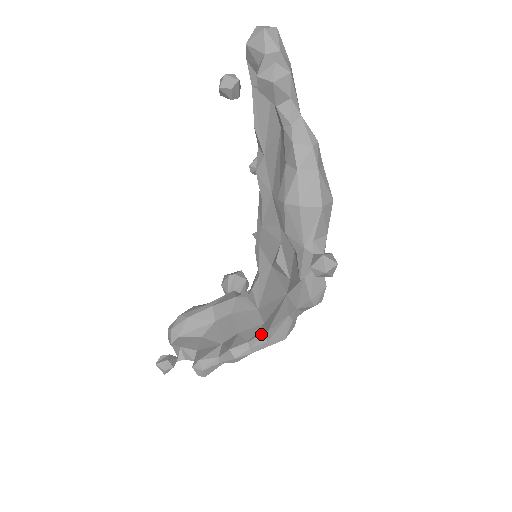
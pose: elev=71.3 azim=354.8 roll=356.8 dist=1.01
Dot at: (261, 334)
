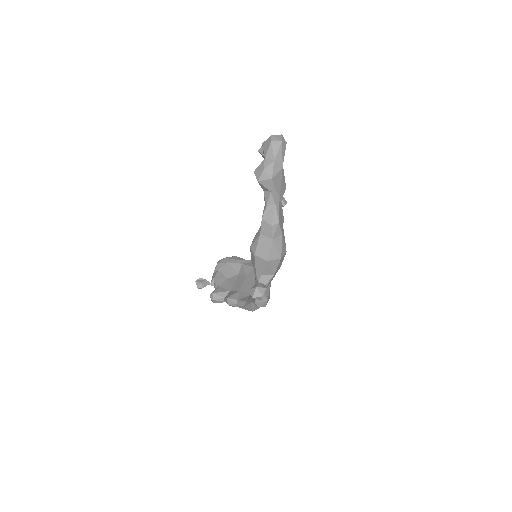
Dot at: (243, 301)
